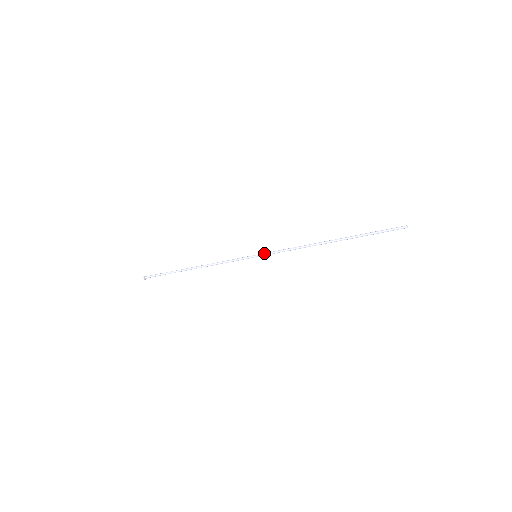
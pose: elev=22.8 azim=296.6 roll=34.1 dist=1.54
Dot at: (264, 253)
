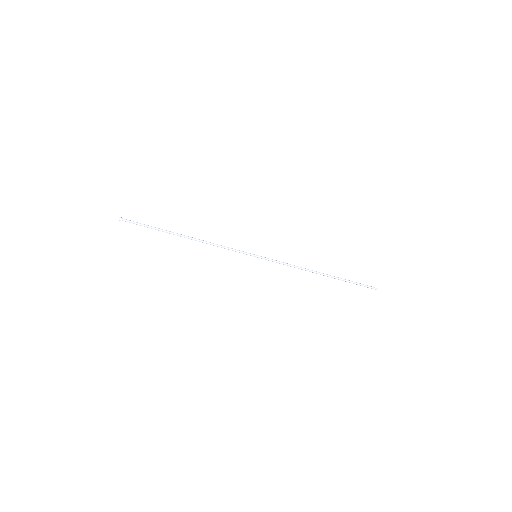
Dot at: (265, 257)
